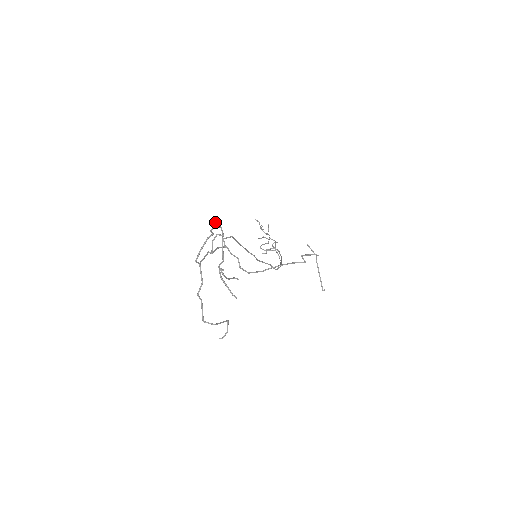
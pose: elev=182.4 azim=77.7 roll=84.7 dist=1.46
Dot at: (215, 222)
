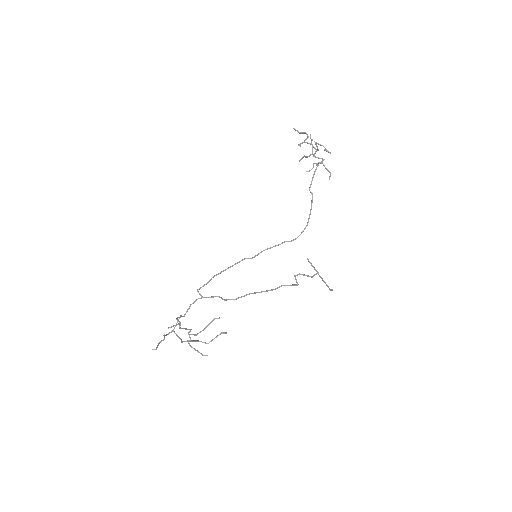
Dot at: occluded
